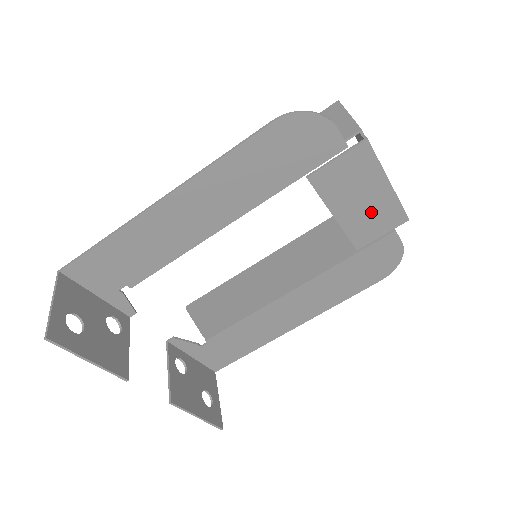
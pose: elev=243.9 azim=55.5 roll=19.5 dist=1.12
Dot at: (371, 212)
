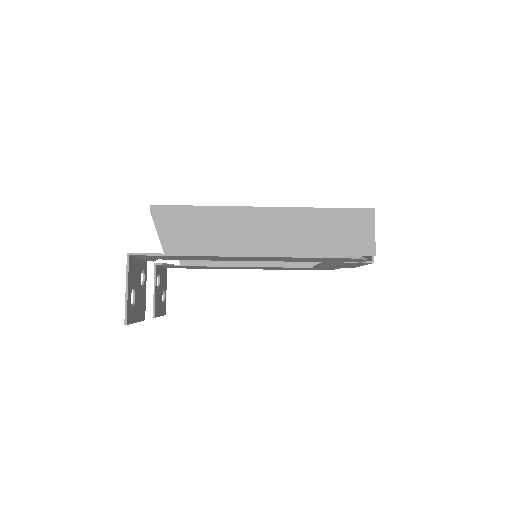
Dot at: (339, 266)
